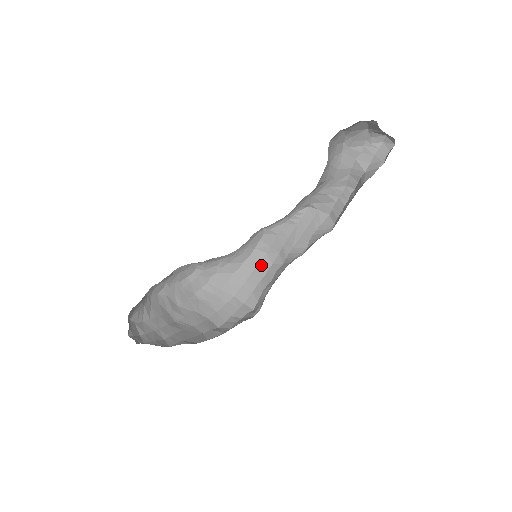
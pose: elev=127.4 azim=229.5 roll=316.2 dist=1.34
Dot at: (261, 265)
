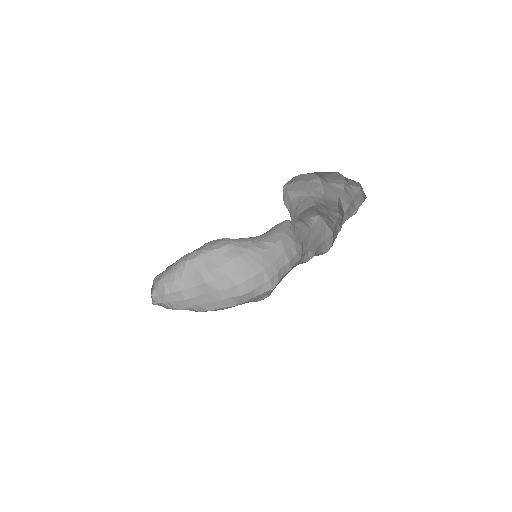
Dot at: (289, 250)
